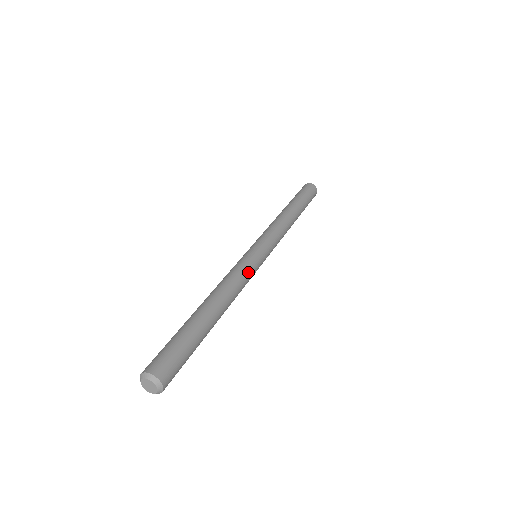
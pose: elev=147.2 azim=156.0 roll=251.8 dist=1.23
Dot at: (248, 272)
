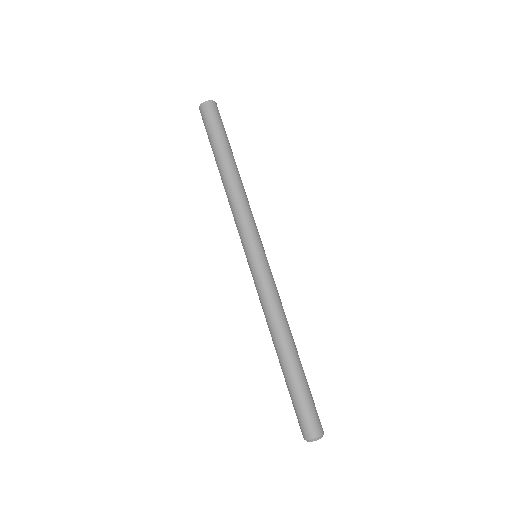
Dot at: (276, 287)
